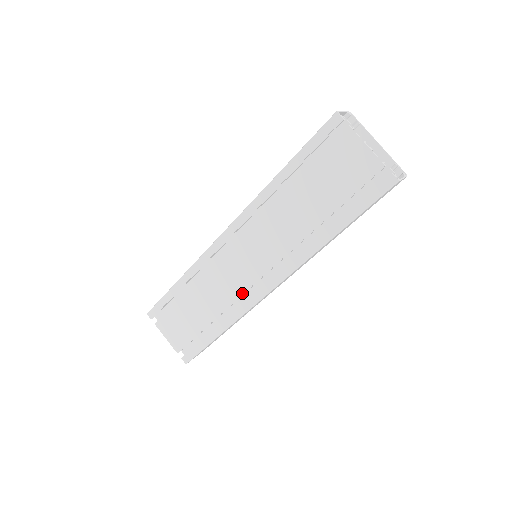
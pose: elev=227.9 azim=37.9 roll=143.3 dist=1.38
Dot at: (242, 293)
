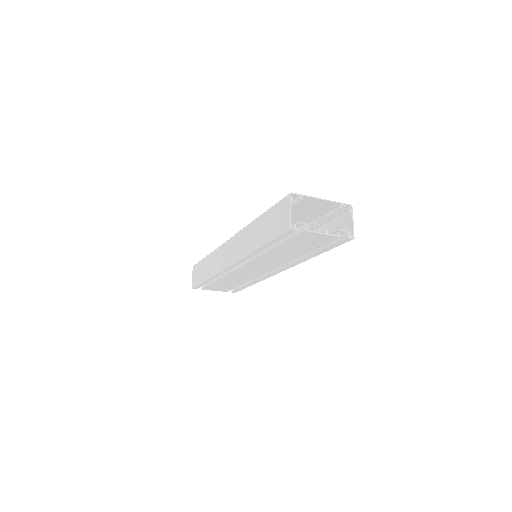
Dot at: occluded
